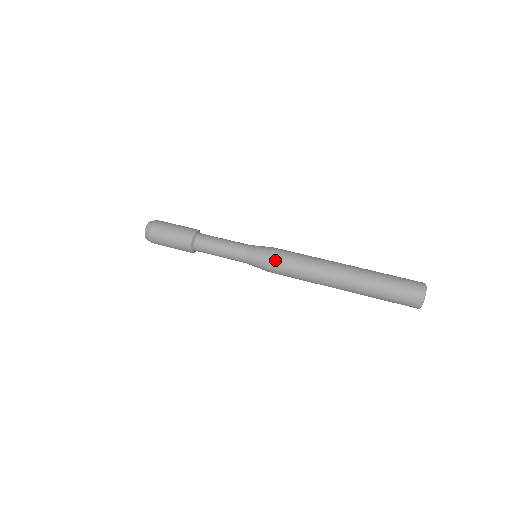
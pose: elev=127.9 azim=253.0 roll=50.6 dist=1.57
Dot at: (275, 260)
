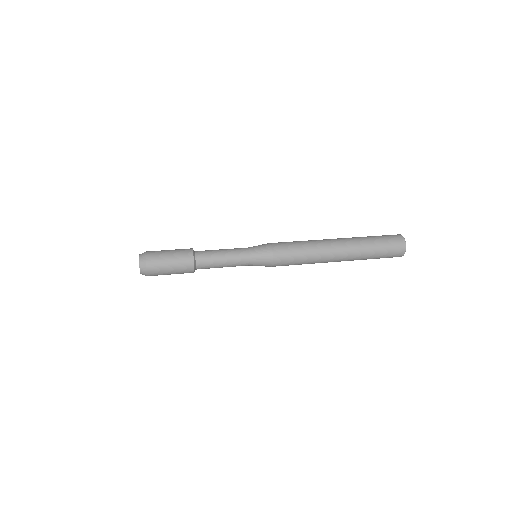
Dot at: (279, 255)
